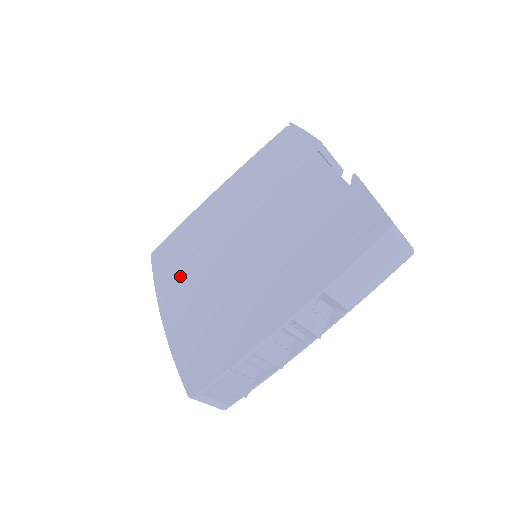
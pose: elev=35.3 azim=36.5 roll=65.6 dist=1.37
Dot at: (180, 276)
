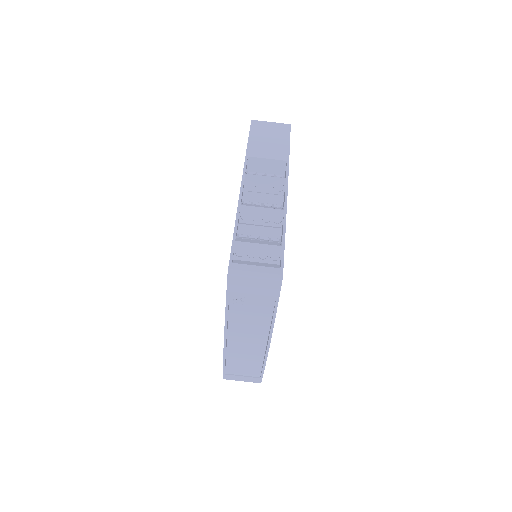
Dot at: occluded
